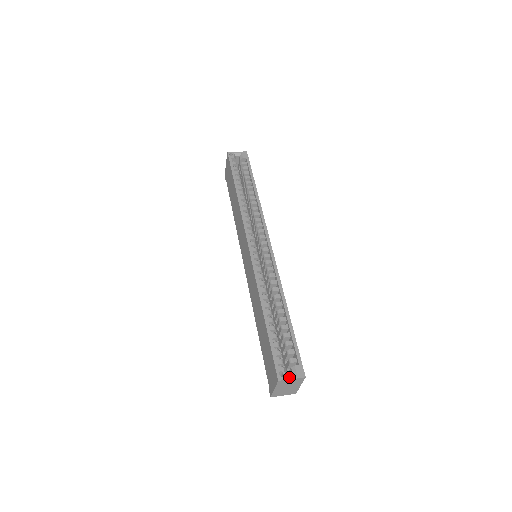
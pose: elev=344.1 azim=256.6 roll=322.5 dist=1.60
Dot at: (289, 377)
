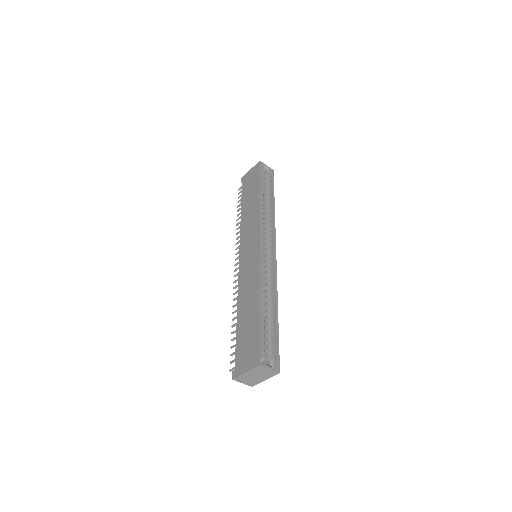
Dot at: (268, 366)
